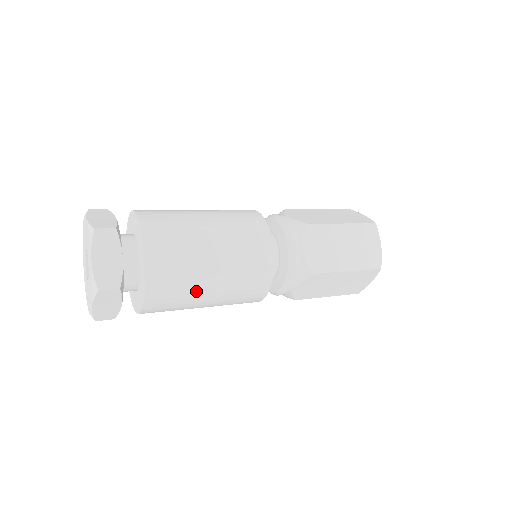
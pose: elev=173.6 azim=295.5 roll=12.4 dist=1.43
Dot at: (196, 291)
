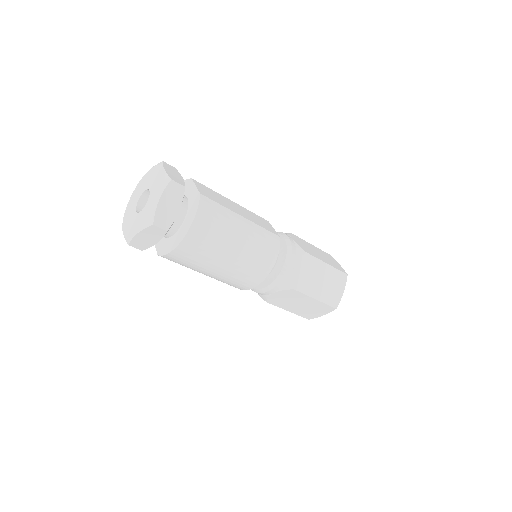
Dot at: (232, 222)
